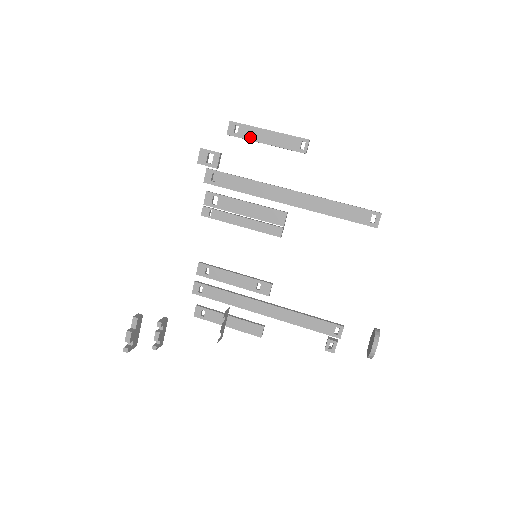
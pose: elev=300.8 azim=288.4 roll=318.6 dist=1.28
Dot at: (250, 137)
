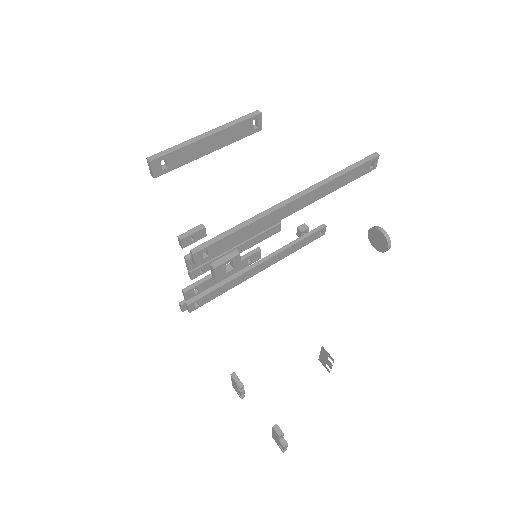
Dot at: (187, 160)
